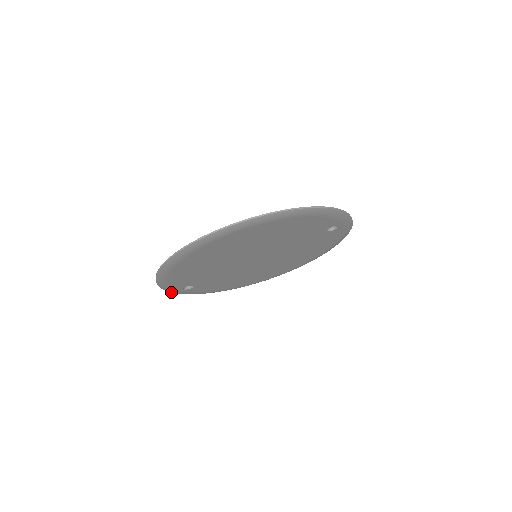
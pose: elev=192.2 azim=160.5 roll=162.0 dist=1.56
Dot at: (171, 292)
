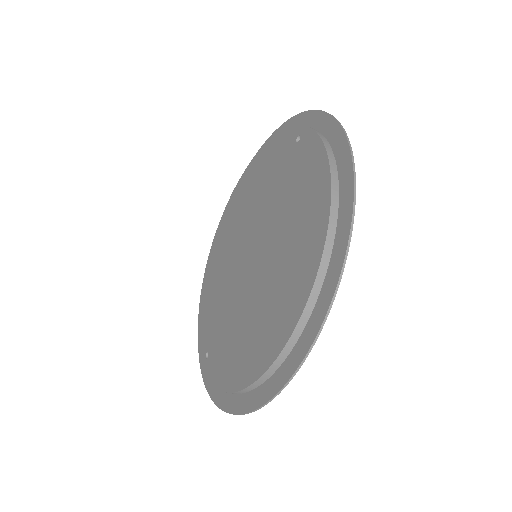
Dot at: (204, 381)
